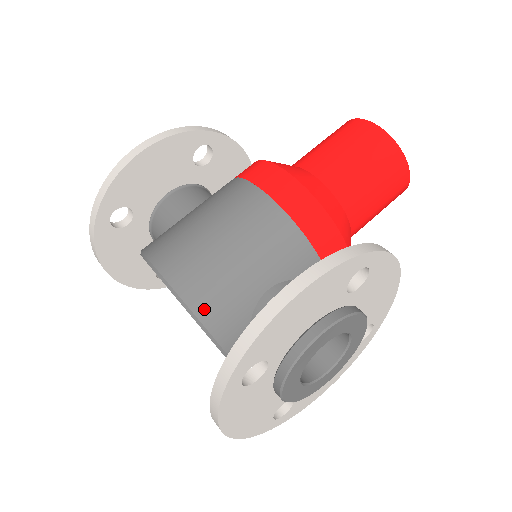
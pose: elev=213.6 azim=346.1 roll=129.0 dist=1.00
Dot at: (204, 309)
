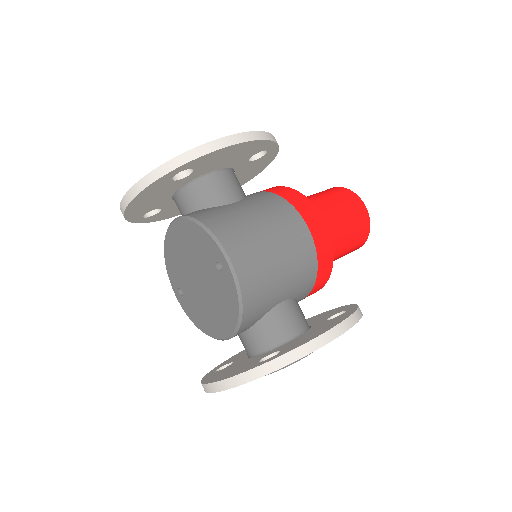
Dot at: (249, 303)
